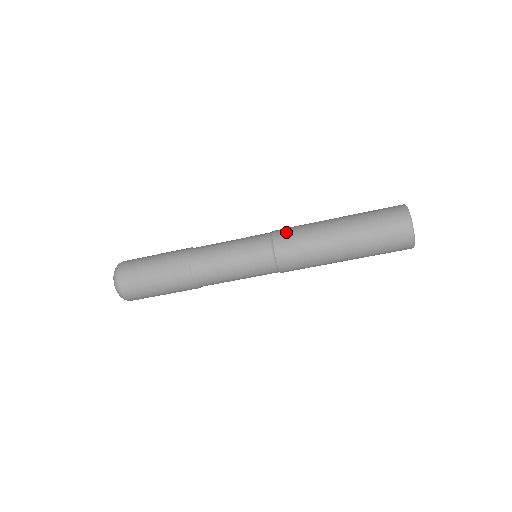
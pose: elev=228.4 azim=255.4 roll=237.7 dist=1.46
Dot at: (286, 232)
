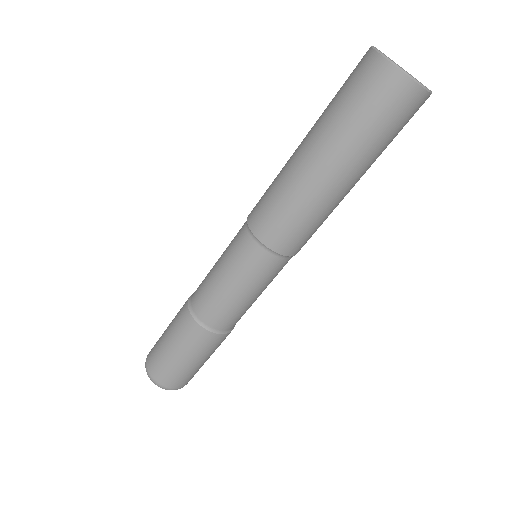
Dot at: occluded
